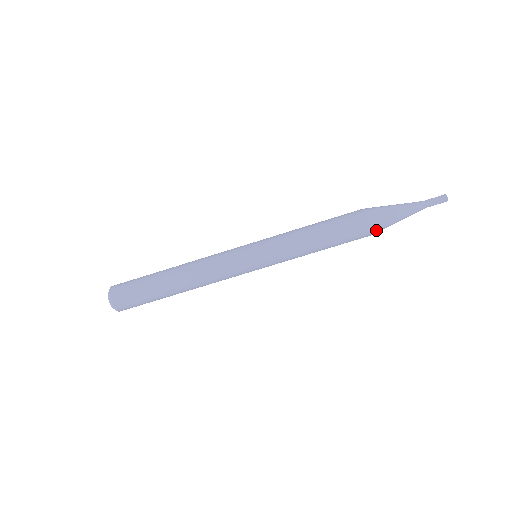
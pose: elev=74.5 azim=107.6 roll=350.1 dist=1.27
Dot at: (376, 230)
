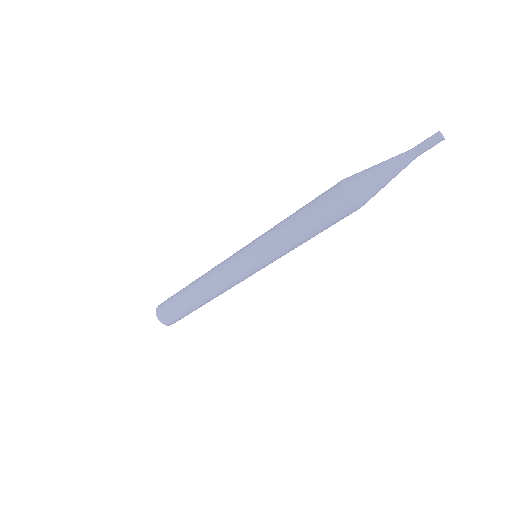
Dot at: (365, 203)
